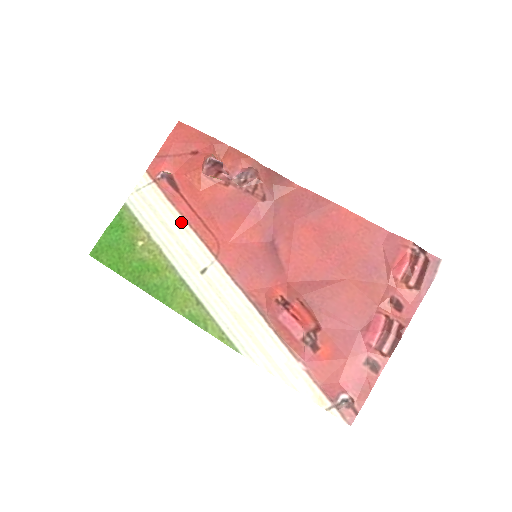
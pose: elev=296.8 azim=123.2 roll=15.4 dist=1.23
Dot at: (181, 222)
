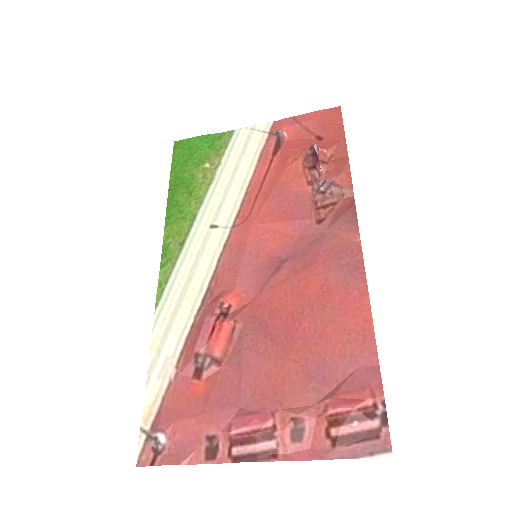
Dot at: (247, 178)
